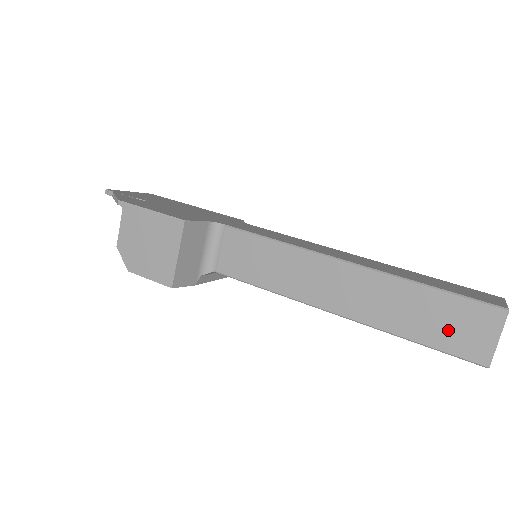
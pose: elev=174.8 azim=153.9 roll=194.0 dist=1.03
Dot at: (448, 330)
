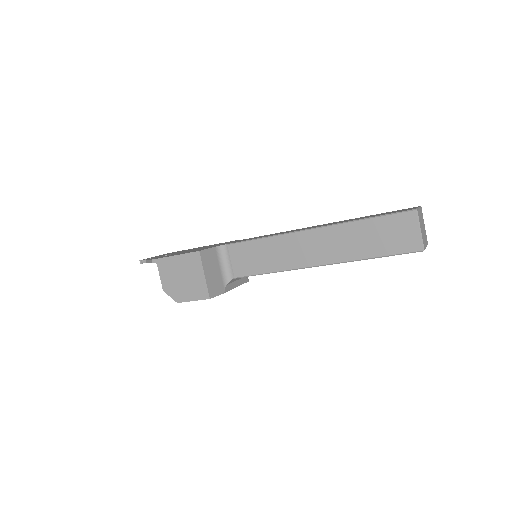
Dot at: (390, 240)
